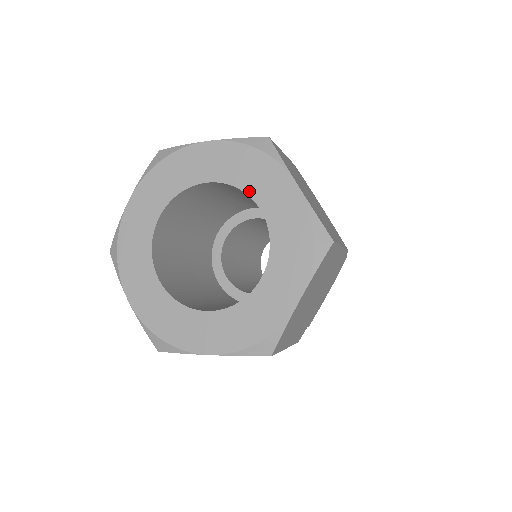
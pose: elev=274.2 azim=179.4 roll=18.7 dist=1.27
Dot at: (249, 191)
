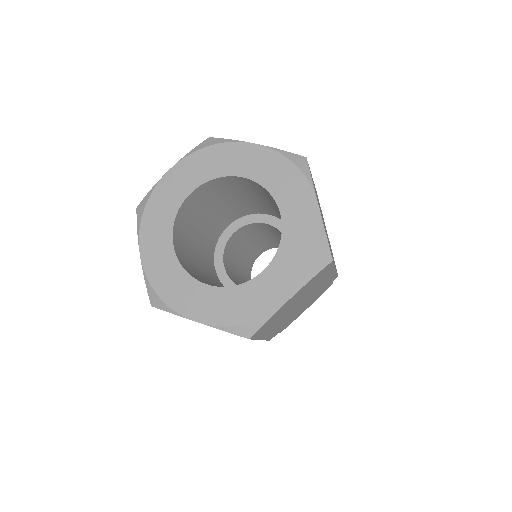
Dot at: (276, 196)
